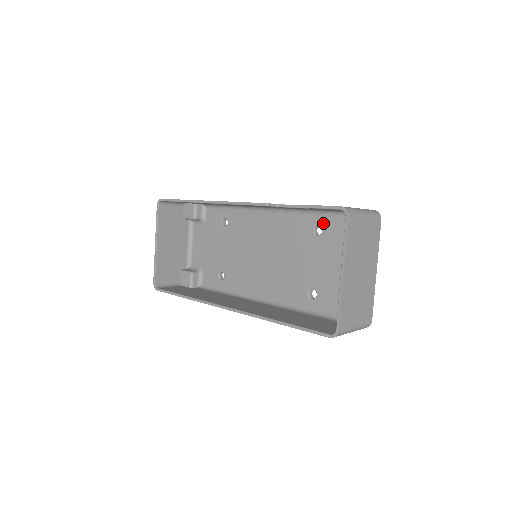
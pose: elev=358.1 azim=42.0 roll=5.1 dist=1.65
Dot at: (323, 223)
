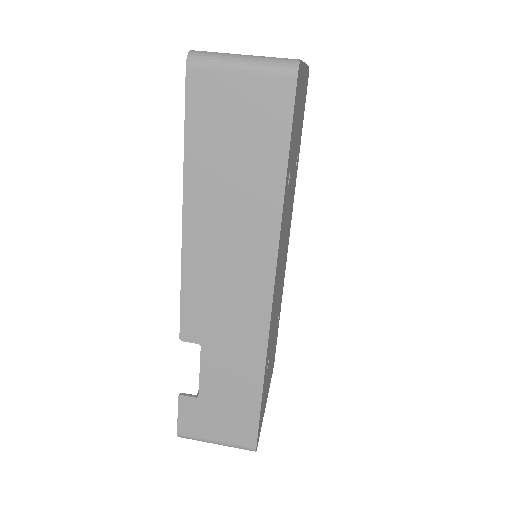
Dot at: occluded
